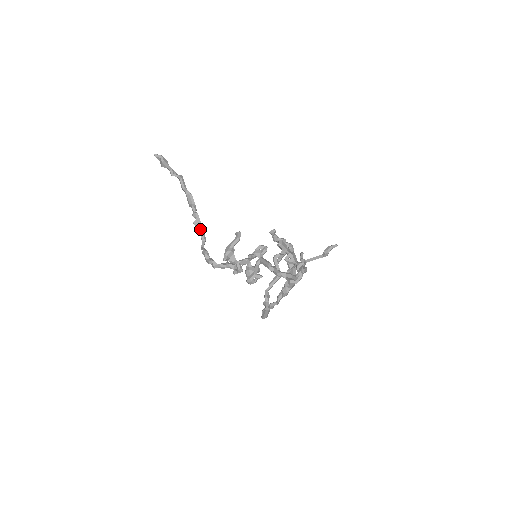
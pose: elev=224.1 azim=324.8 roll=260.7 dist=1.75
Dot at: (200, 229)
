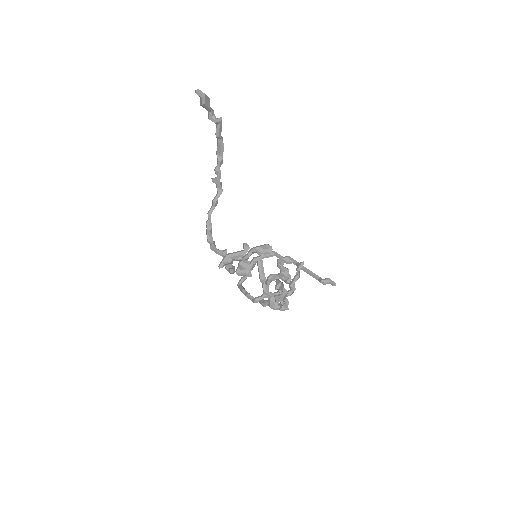
Dot at: (216, 187)
